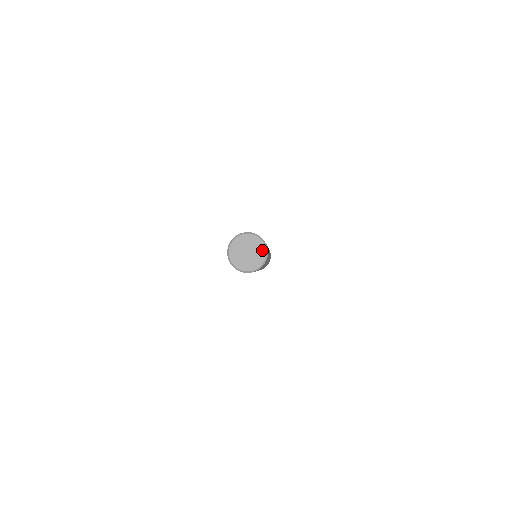
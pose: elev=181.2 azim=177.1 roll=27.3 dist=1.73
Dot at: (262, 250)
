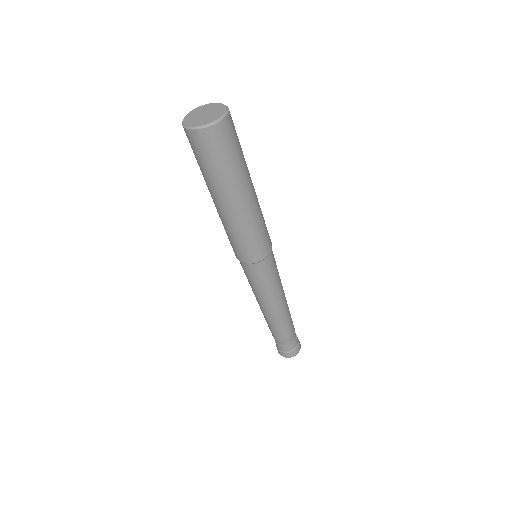
Dot at: (222, 110)
